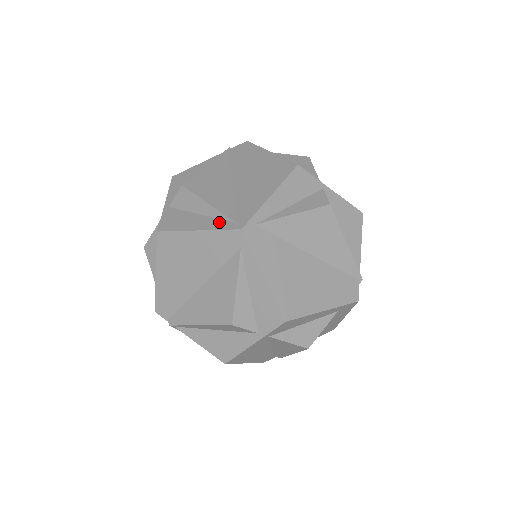
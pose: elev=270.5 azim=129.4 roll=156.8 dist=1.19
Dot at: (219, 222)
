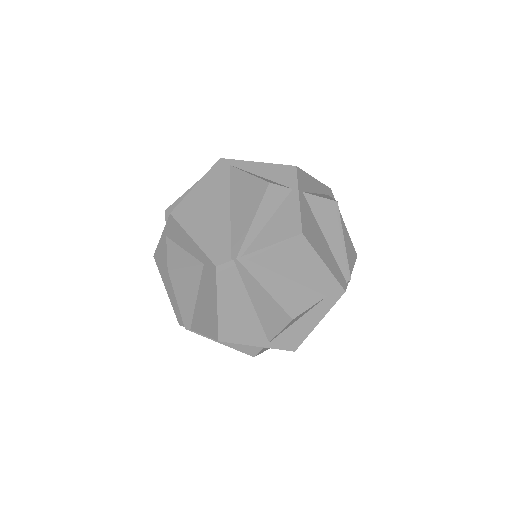
Dot at: occluded
